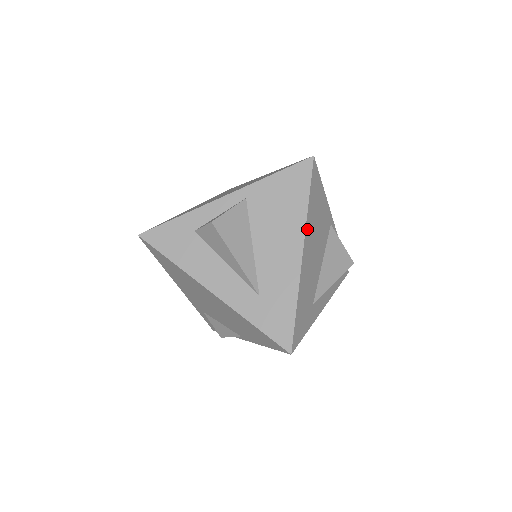
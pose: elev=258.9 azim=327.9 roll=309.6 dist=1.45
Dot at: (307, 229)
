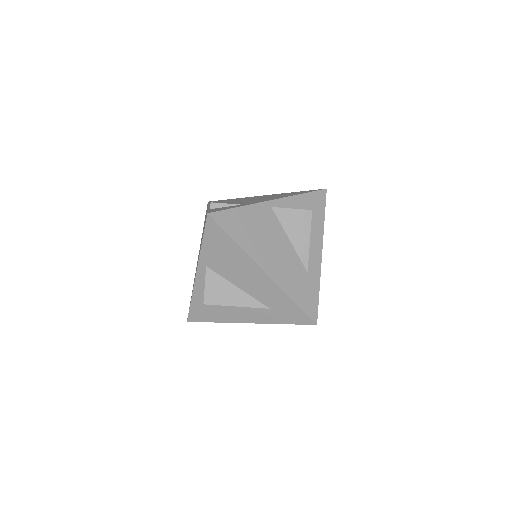
Dot at: (252, 255)
